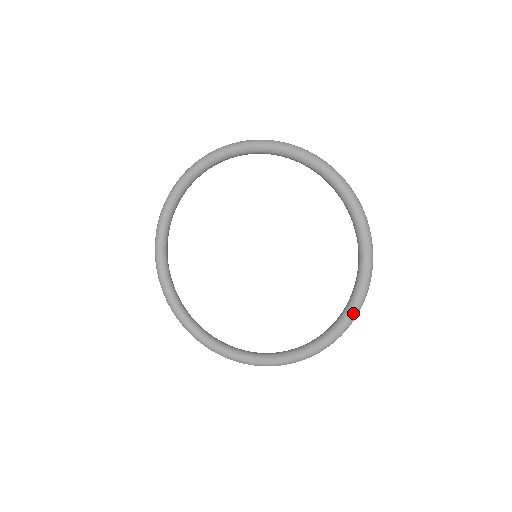
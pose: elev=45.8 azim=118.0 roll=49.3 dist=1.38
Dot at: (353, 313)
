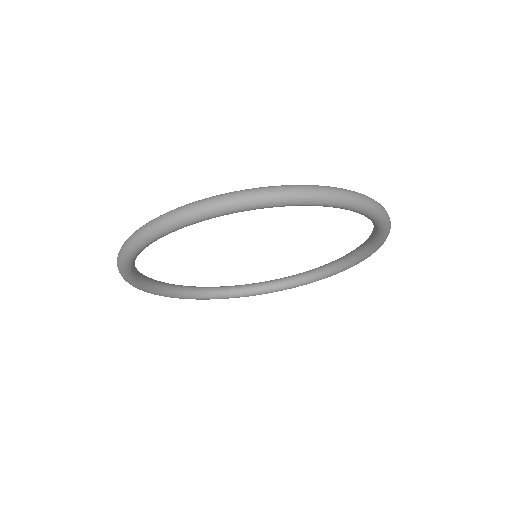
Dot at: occluded
